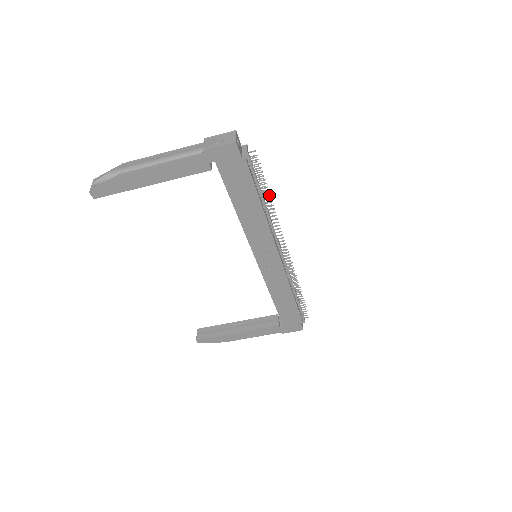
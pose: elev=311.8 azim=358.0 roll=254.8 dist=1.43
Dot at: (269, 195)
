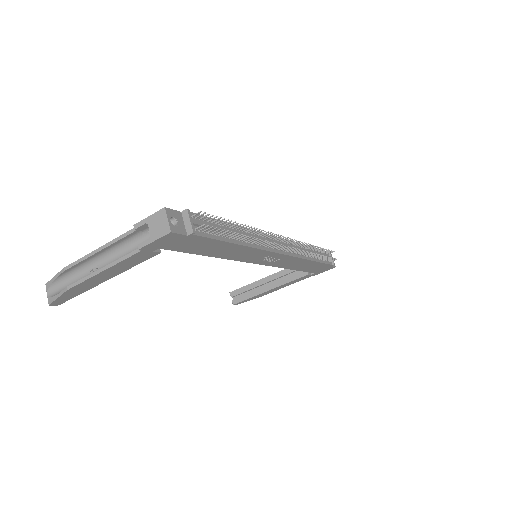
Dot at: occluded
